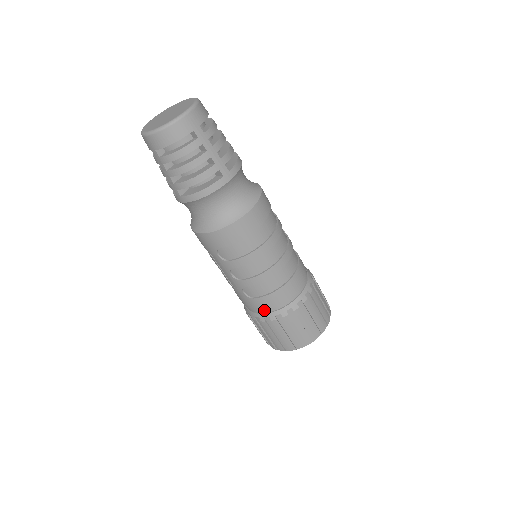
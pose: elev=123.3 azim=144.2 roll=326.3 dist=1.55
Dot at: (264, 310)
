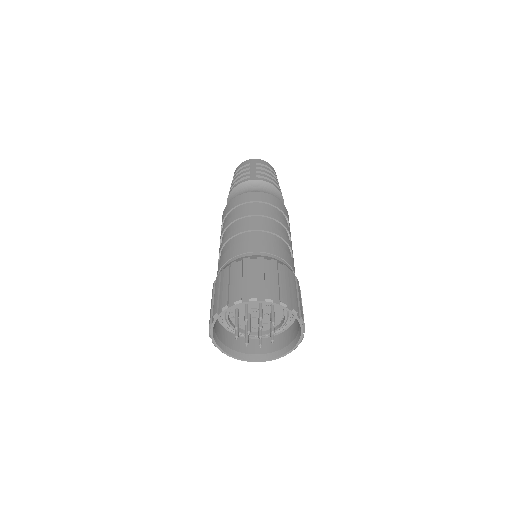
Dot at: occluded
